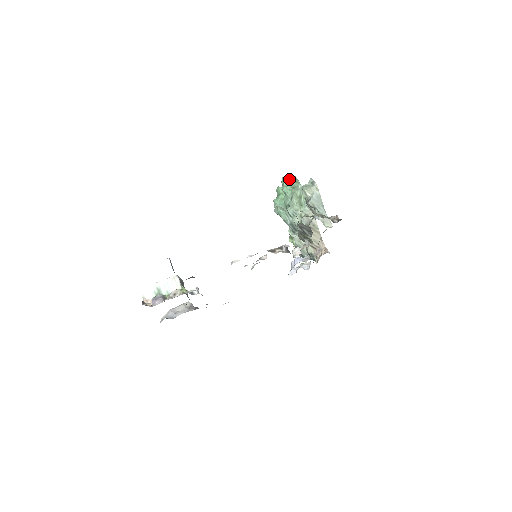
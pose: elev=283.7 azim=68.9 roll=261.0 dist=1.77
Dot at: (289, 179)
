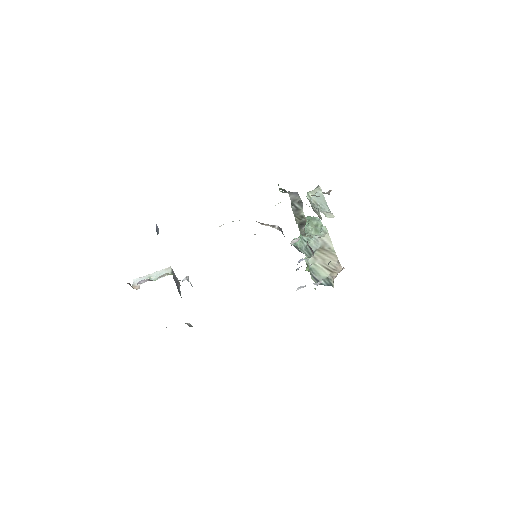
Dot at: (308, 216)
